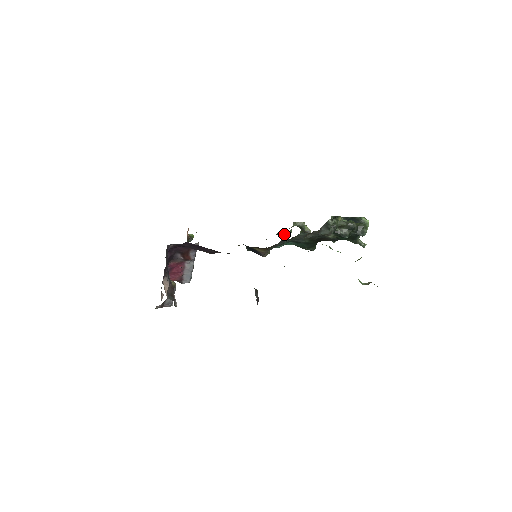
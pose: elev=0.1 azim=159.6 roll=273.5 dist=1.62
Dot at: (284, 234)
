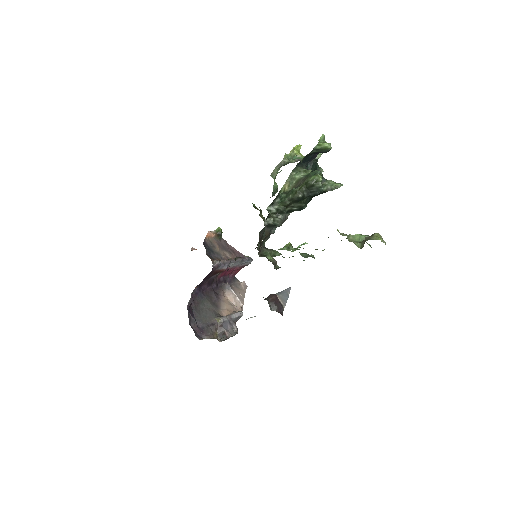
Dot at: (272, 195)
